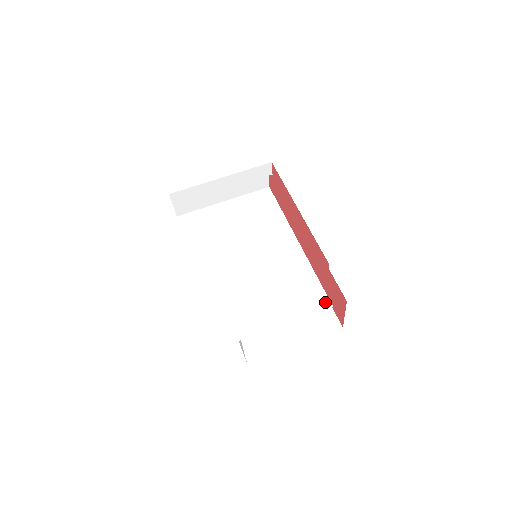
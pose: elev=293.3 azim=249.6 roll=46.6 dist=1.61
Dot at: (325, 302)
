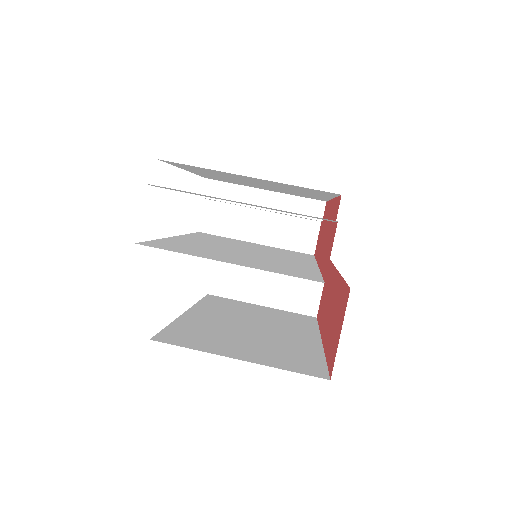
Dot at: (316, 279)
